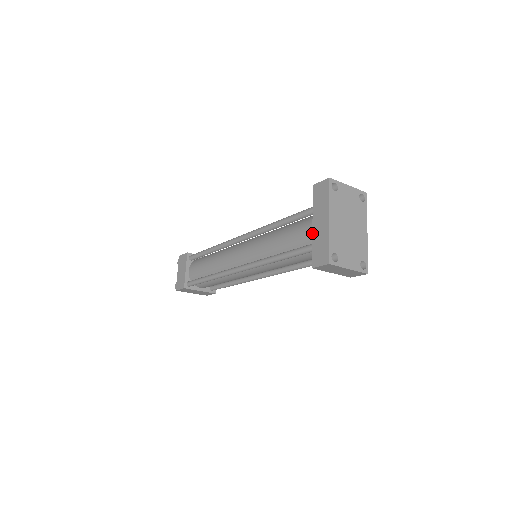
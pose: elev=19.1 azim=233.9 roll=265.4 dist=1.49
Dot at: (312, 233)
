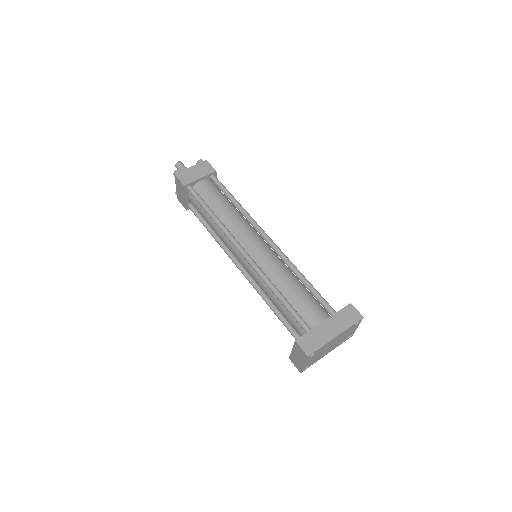
Dot at: (319, 324)
